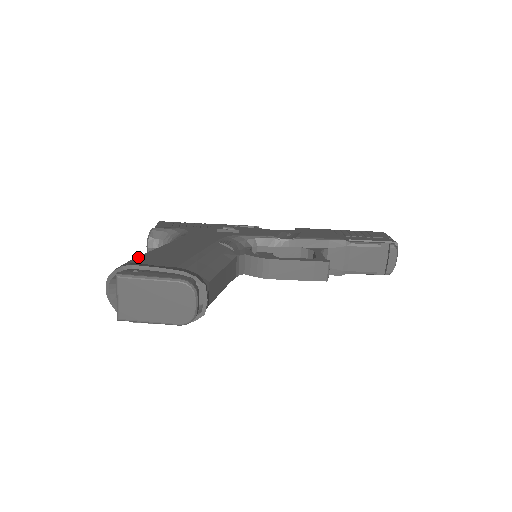
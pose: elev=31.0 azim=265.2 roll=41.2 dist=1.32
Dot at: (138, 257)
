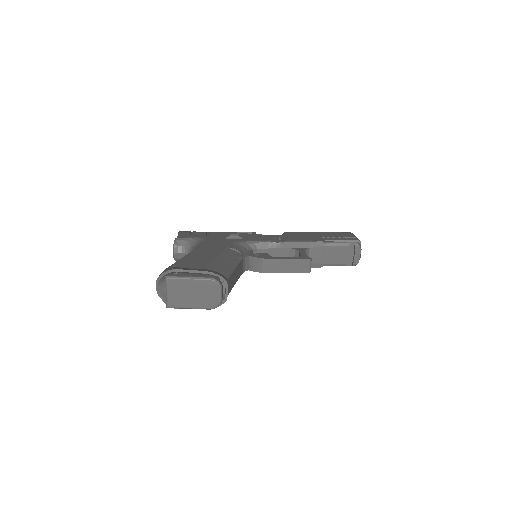
Dot at: (176, 263)
